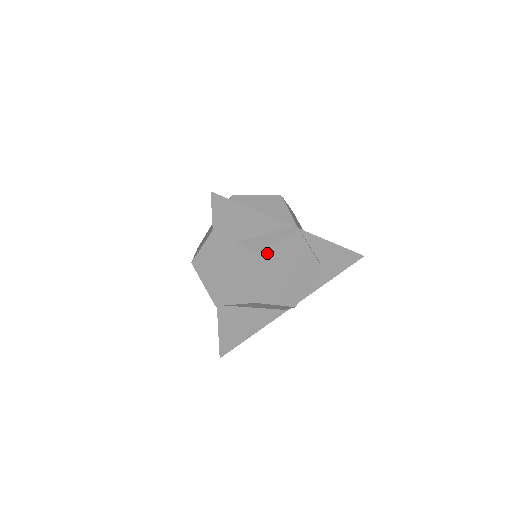
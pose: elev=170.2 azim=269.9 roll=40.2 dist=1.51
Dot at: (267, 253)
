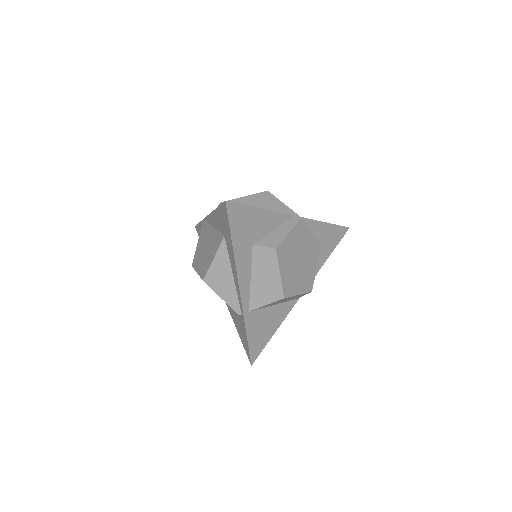
Dot at: (283, 247)
